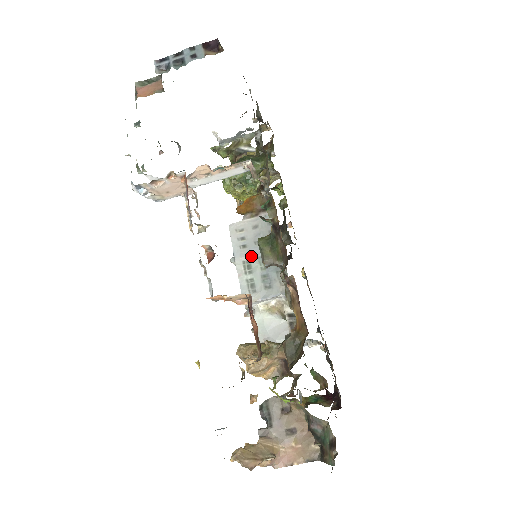
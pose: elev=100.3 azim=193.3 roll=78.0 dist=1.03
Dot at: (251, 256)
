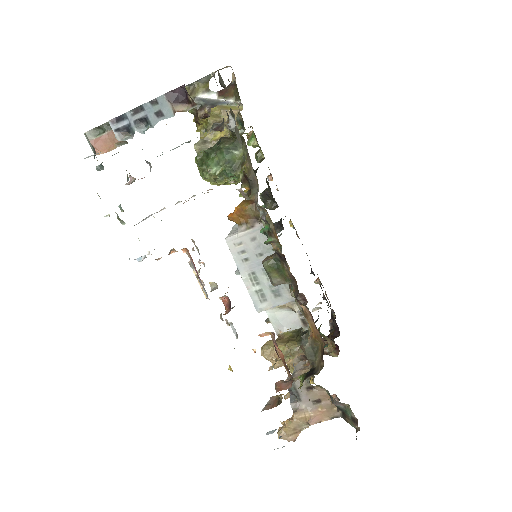
Dot at: (255, 269)
